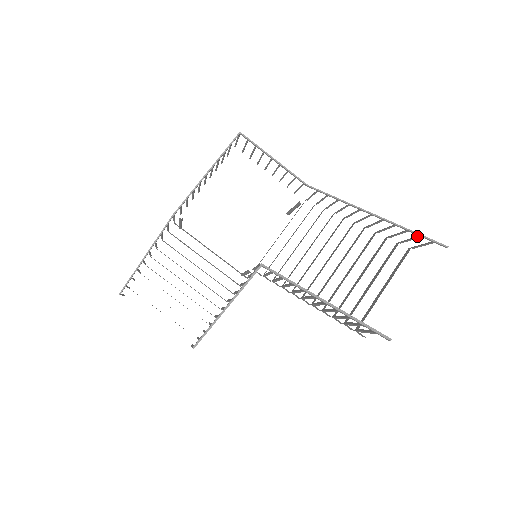
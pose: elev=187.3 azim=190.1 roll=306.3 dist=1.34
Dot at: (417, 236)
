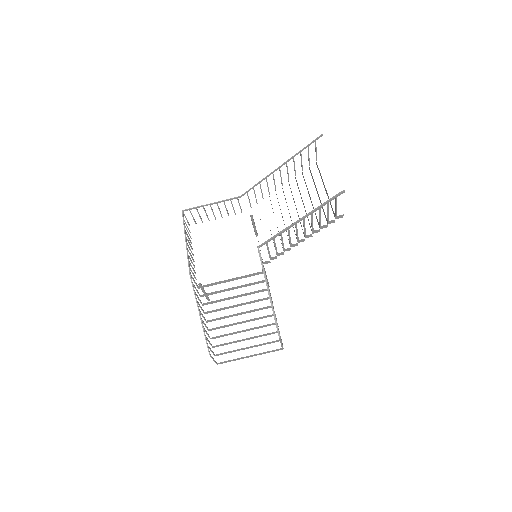
Dot at: occluded
